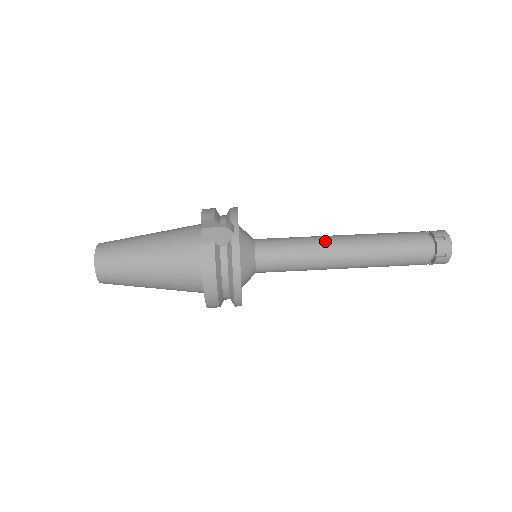
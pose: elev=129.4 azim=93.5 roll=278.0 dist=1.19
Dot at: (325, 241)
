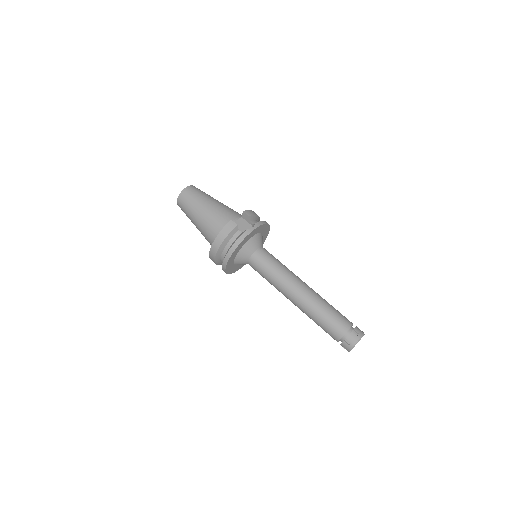
Dot at: (294, 278)
